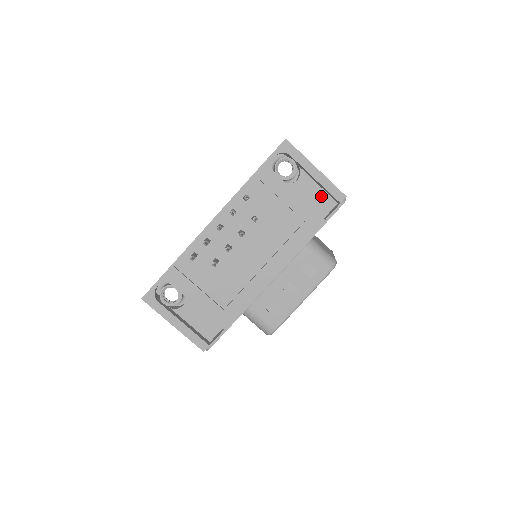
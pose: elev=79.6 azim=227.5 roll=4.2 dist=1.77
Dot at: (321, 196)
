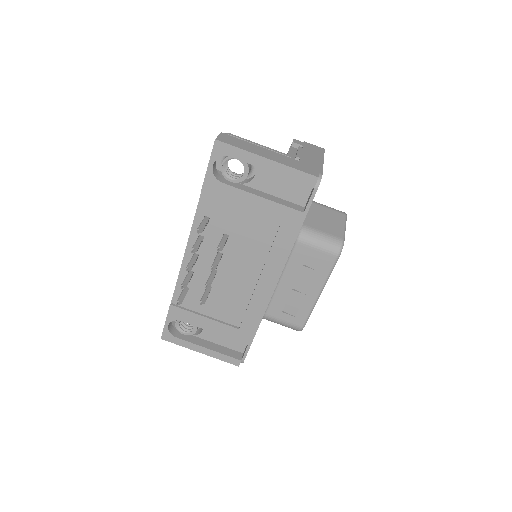
Dot at: (291, 183)
